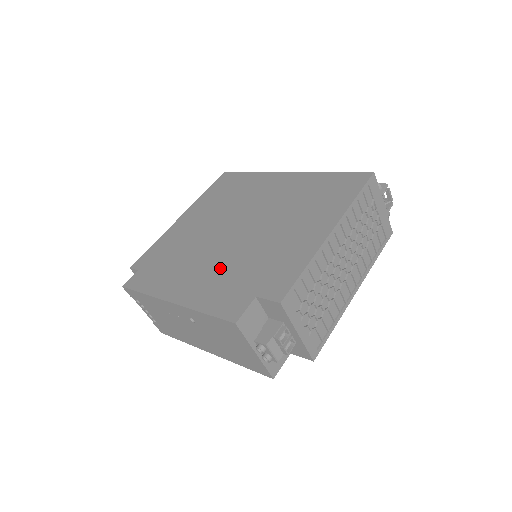
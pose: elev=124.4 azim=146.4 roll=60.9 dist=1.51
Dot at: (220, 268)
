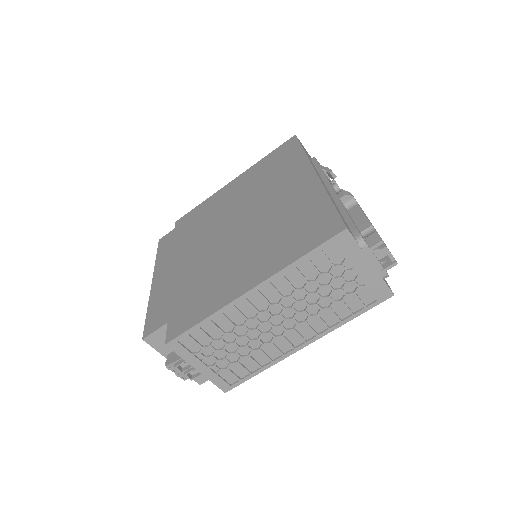
Dot at: (188, 269)
